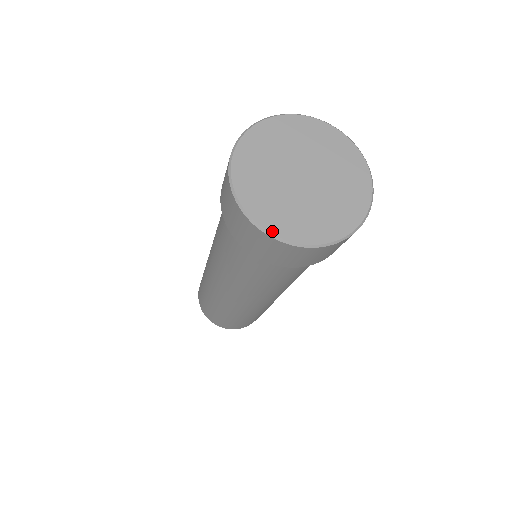
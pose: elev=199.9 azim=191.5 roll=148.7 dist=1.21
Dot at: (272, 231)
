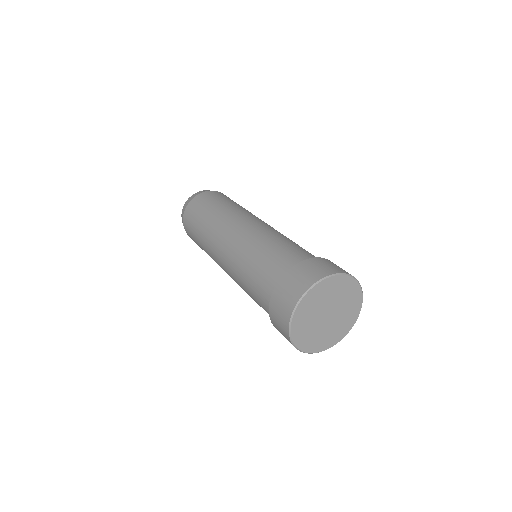
Dot at: (294, 340)
